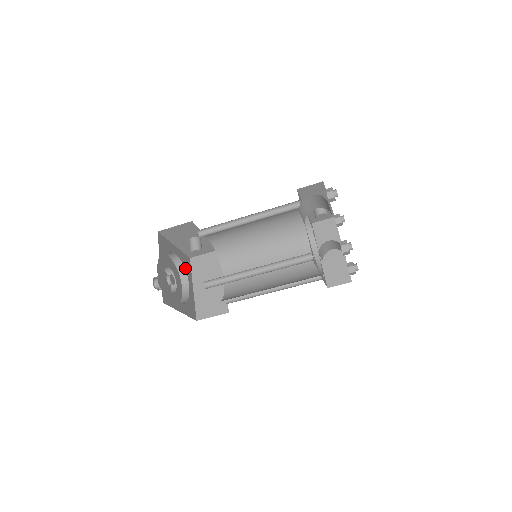
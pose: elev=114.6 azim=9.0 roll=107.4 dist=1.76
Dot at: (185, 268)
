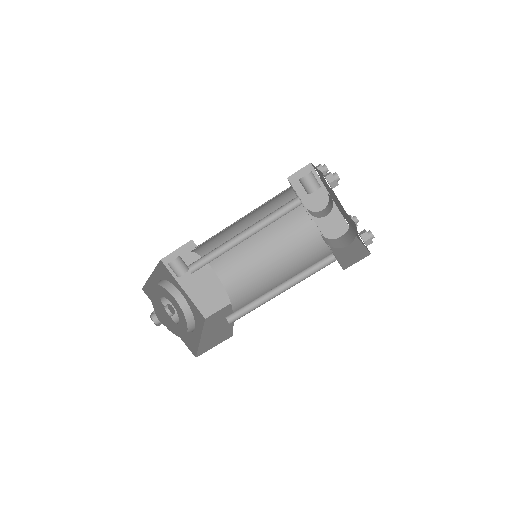
Dot at: (168, 281)
